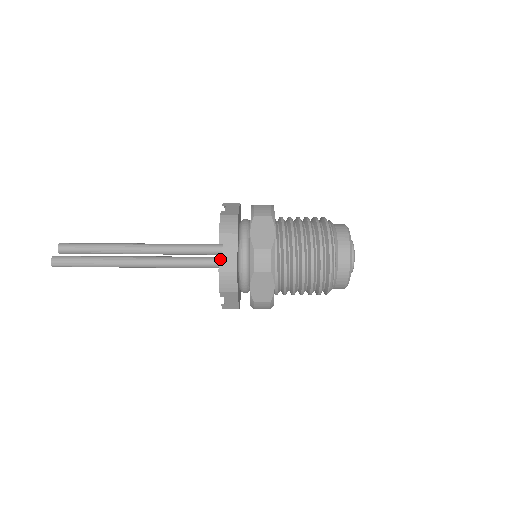
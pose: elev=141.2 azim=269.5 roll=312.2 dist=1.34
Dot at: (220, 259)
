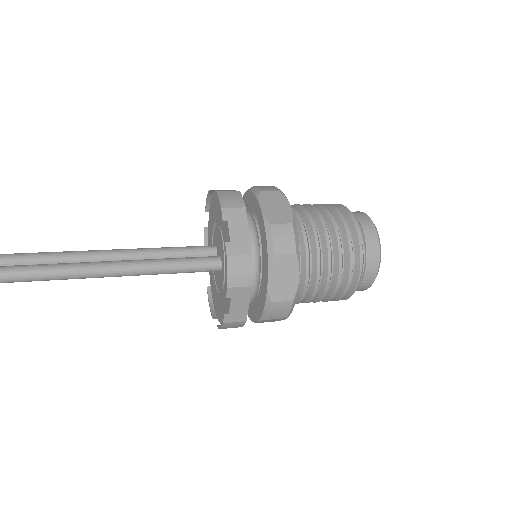
Dot at: (213, 258)
